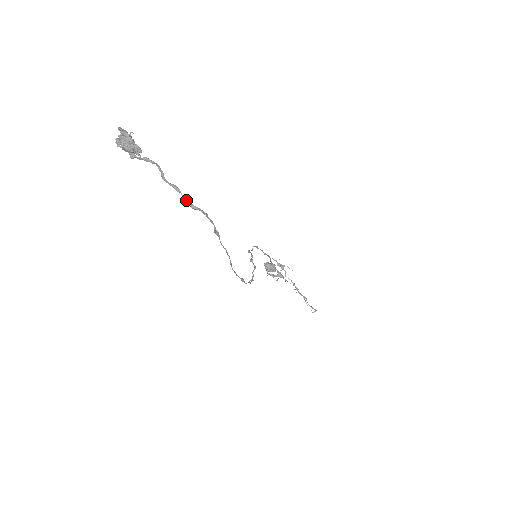
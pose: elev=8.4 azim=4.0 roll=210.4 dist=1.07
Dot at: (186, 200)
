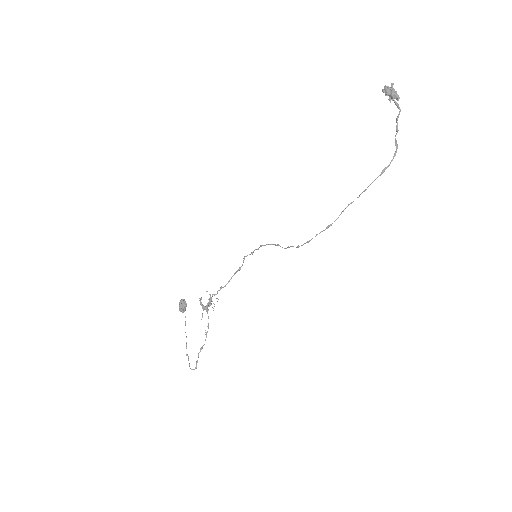
Dot at: occluded
